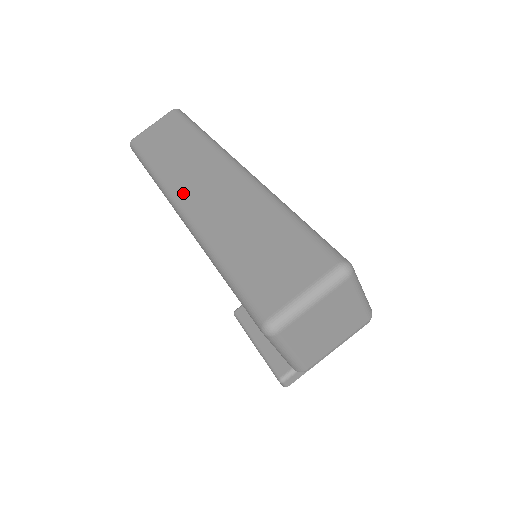
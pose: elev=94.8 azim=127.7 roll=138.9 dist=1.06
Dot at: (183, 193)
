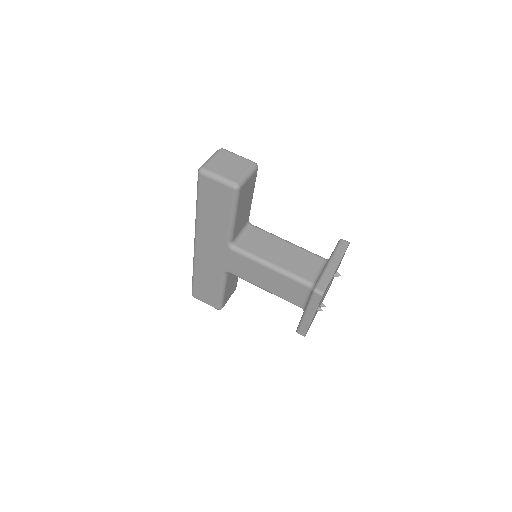
Dot at: occluded
